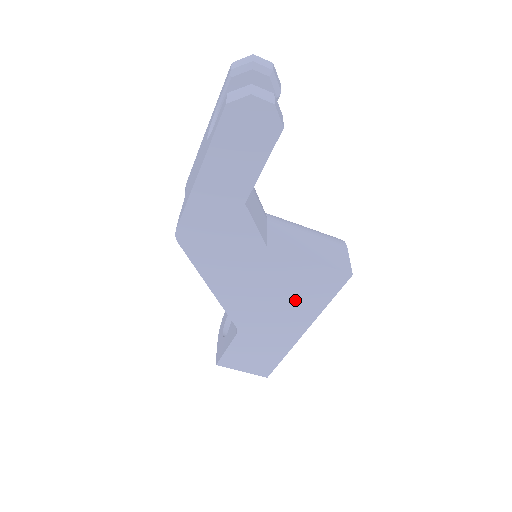
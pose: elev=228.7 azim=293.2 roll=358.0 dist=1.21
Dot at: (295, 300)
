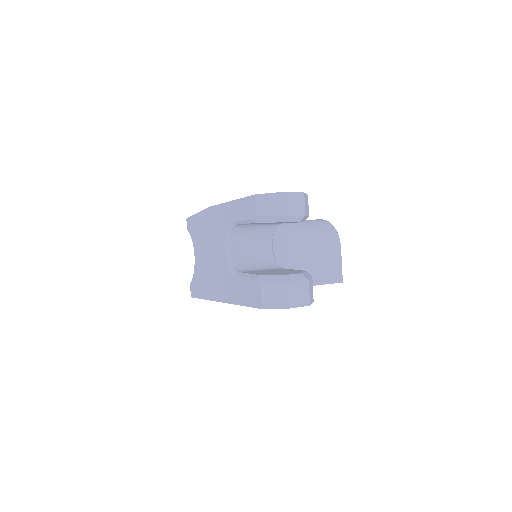
Dot at: occluded
